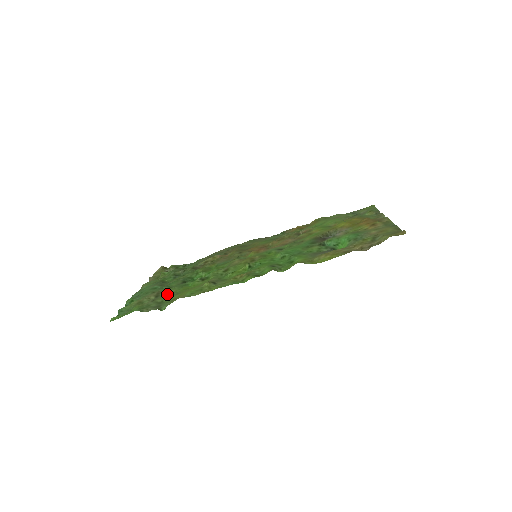
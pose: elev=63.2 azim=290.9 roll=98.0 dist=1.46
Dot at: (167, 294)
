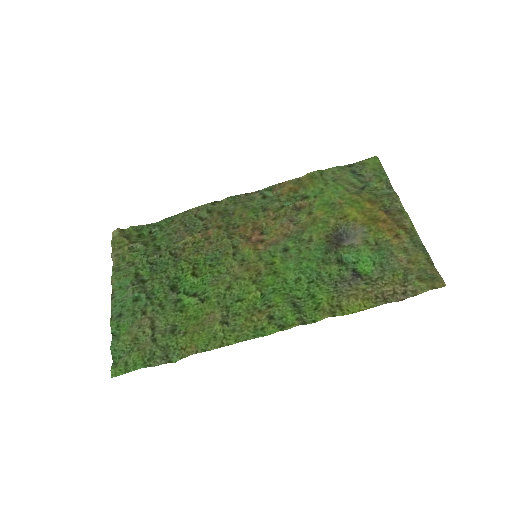
Dot at: (166, 327)
